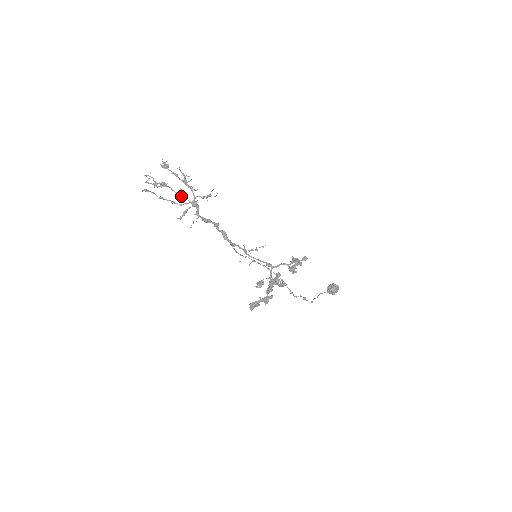
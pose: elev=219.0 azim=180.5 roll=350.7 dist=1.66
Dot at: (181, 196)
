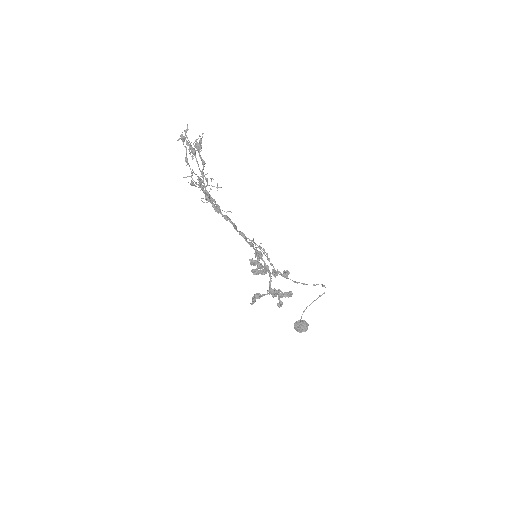
Dot at: (202, 177)
